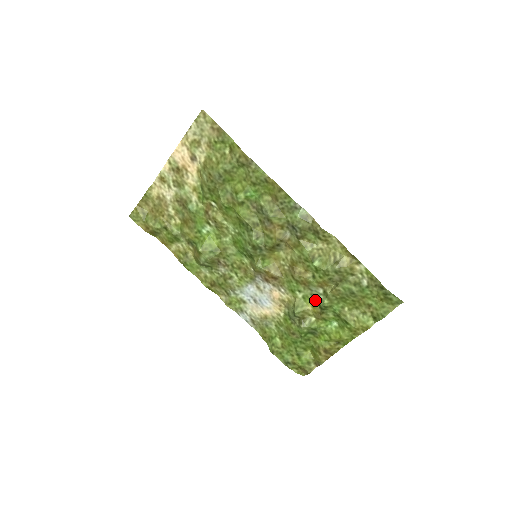
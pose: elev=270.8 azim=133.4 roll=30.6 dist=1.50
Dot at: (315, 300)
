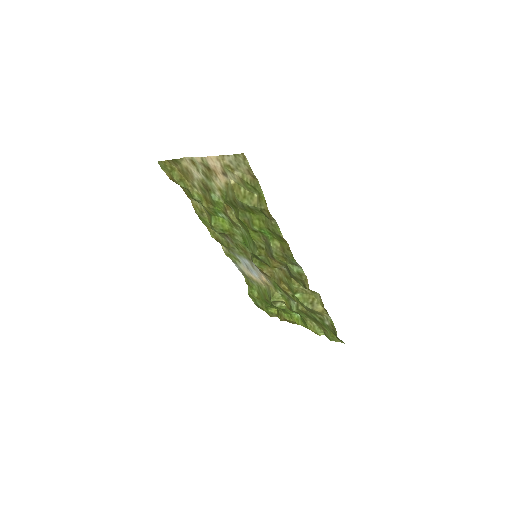
Dot at: (289, 302)
